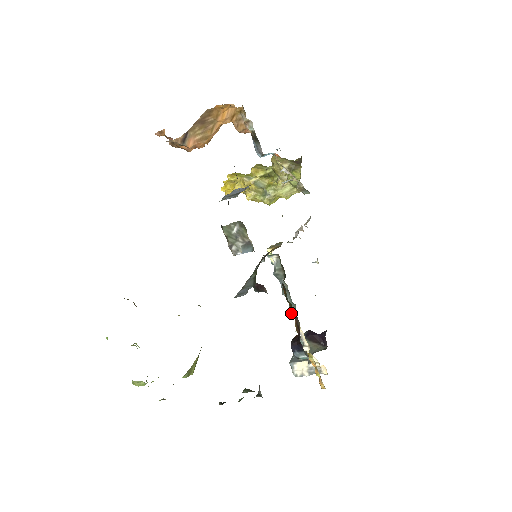
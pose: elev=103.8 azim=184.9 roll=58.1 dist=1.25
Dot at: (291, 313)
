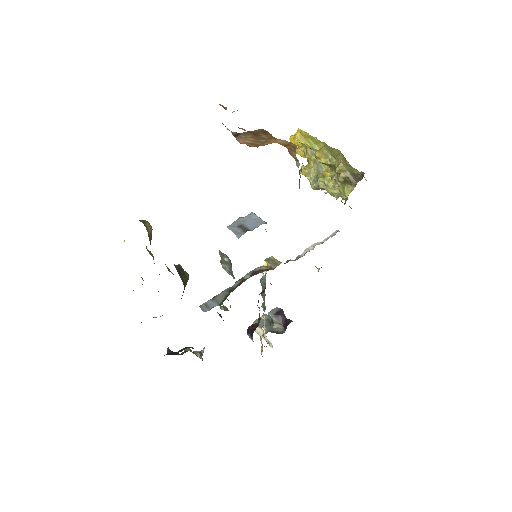
Dot at: (262, 307)
